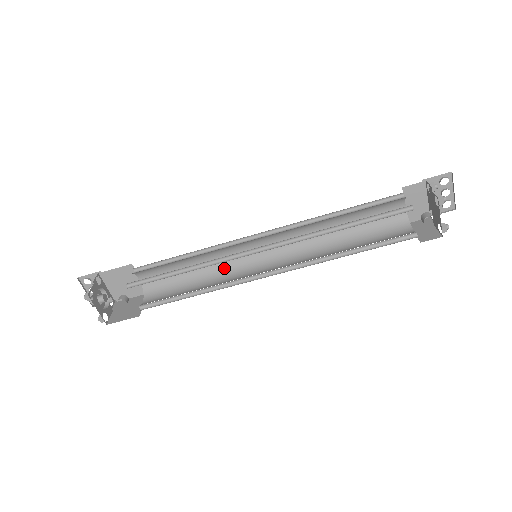
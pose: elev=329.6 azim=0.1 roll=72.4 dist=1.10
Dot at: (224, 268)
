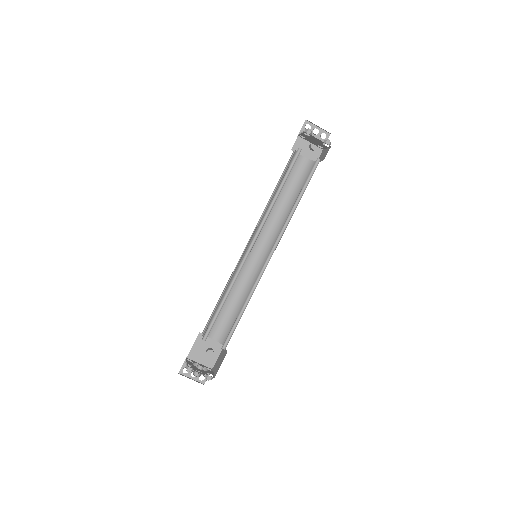
Dot at: (249, 283)
